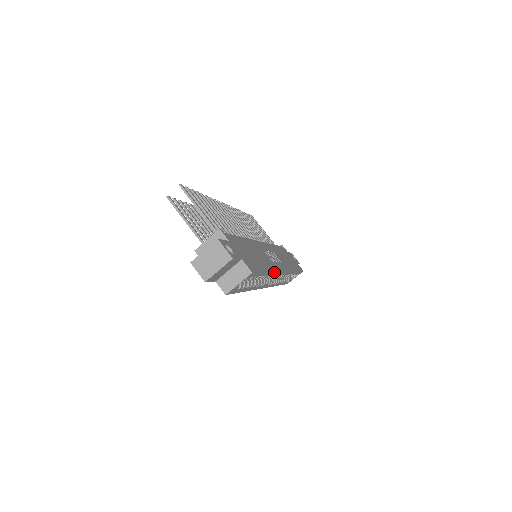
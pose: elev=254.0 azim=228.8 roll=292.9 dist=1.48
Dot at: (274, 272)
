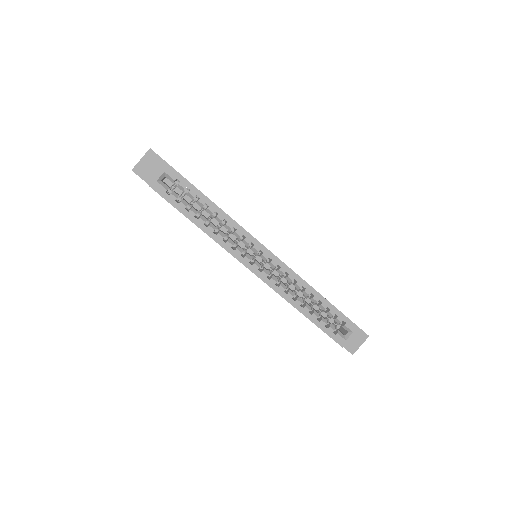
Dot at: (233, 220)
